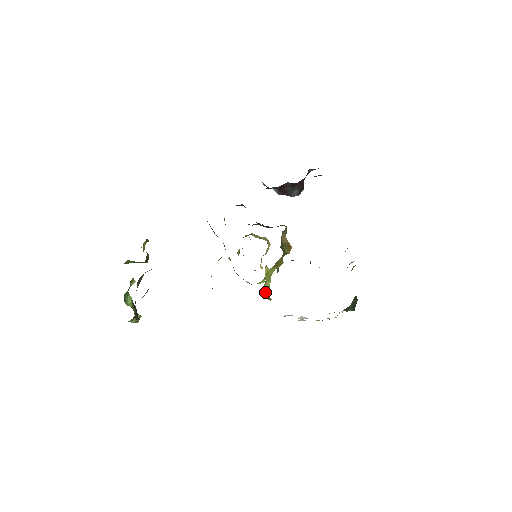
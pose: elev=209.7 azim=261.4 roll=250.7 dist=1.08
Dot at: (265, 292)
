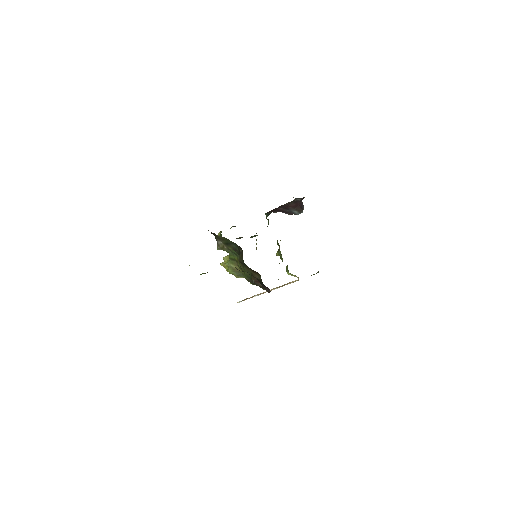
Dot at: occluded
